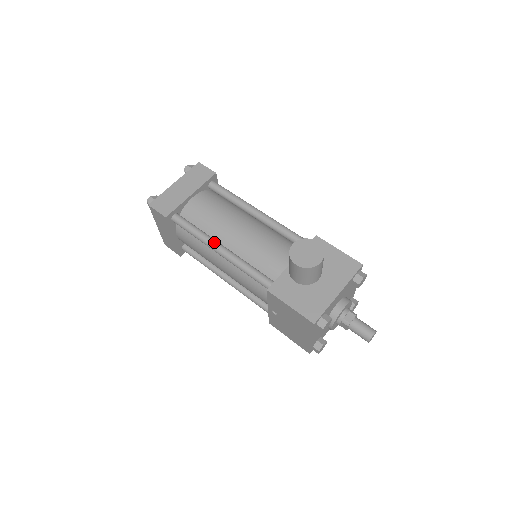
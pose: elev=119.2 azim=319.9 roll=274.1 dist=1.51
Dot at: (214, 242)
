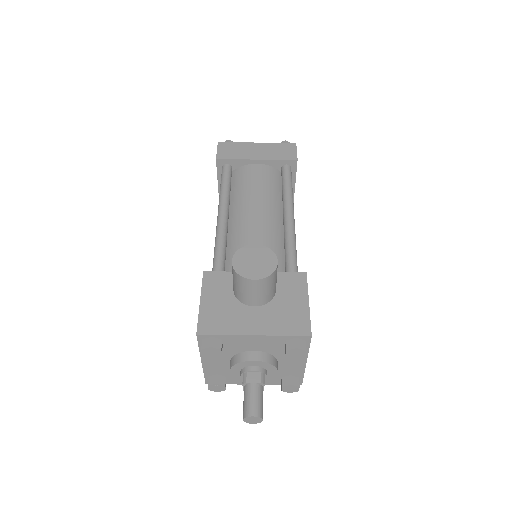
Dot at: (224, 205)
